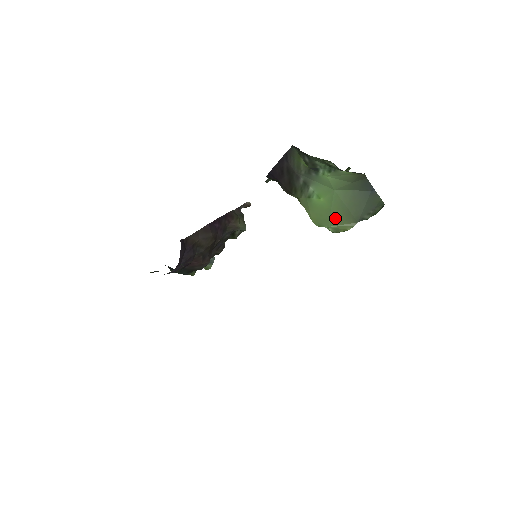
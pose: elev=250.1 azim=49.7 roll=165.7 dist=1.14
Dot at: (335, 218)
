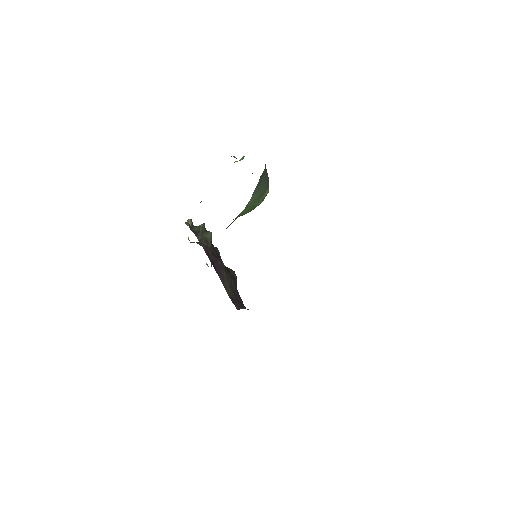
Dot at: (258, 202)
